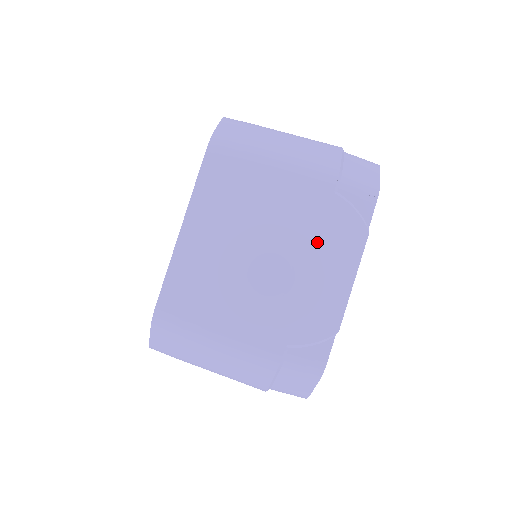
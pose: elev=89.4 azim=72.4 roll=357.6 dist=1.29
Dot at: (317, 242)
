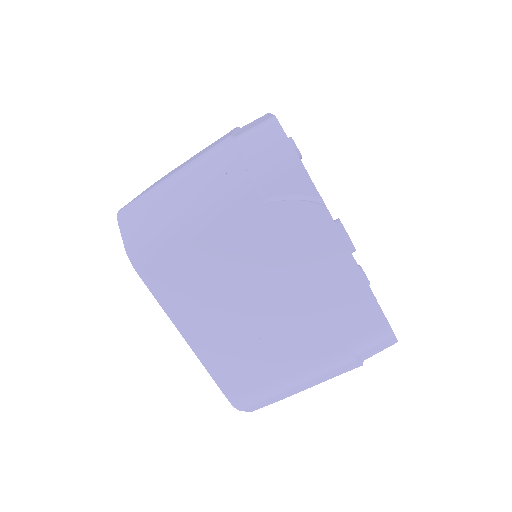
Dot at: (292, 254)
